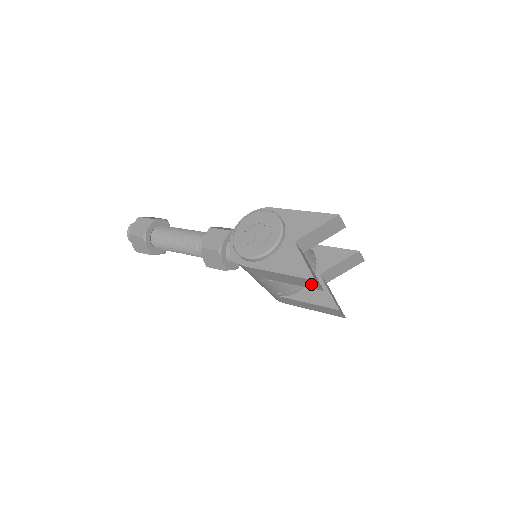
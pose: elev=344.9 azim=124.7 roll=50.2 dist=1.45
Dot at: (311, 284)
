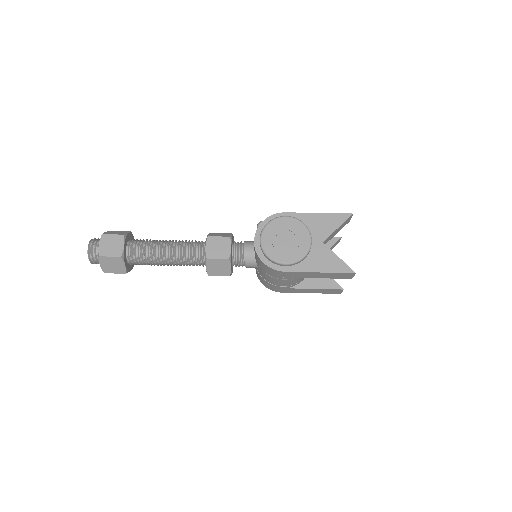
Dot at: (346, 276)
